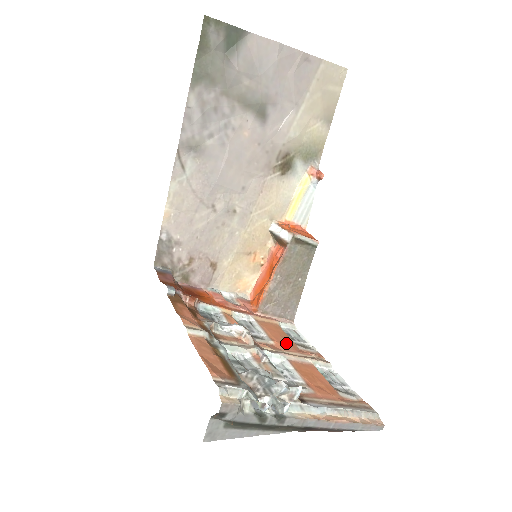
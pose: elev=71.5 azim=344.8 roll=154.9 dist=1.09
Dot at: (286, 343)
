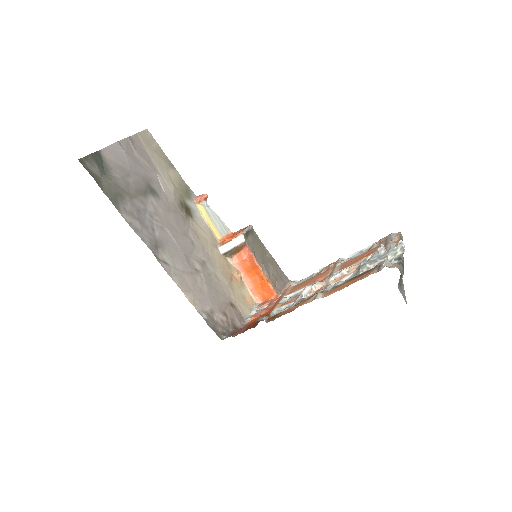
Dot at: (318, 277)
